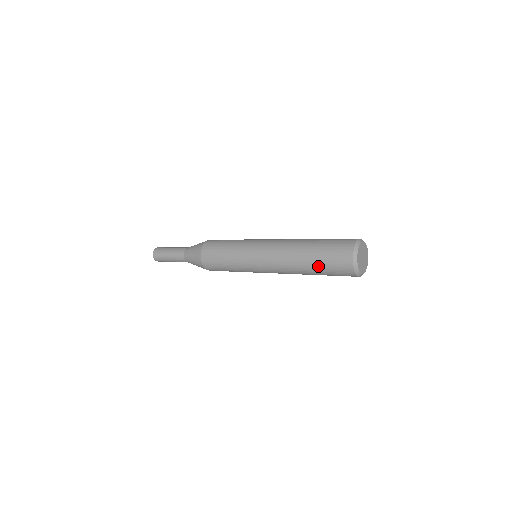
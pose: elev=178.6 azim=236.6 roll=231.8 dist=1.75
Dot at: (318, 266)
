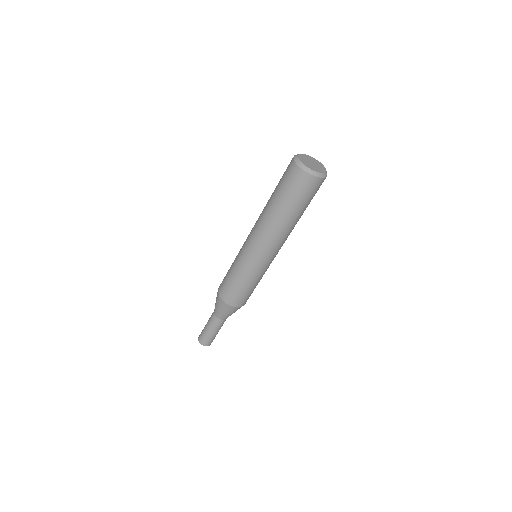
Dot at: (292, 205)
